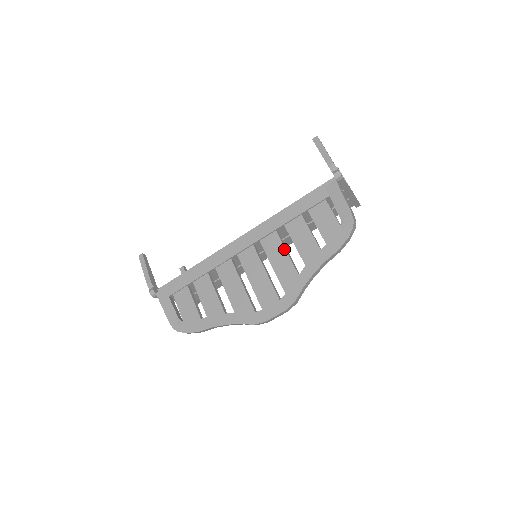
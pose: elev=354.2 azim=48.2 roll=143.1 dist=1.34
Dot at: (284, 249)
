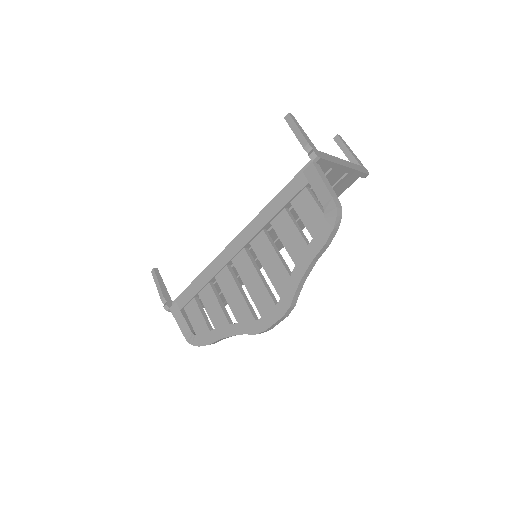
Dot at: (273, 249)
